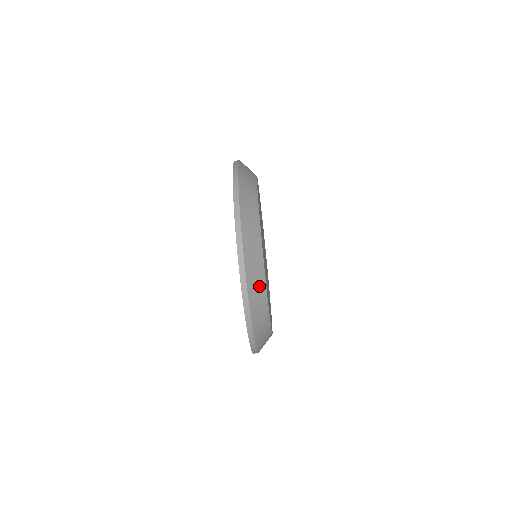
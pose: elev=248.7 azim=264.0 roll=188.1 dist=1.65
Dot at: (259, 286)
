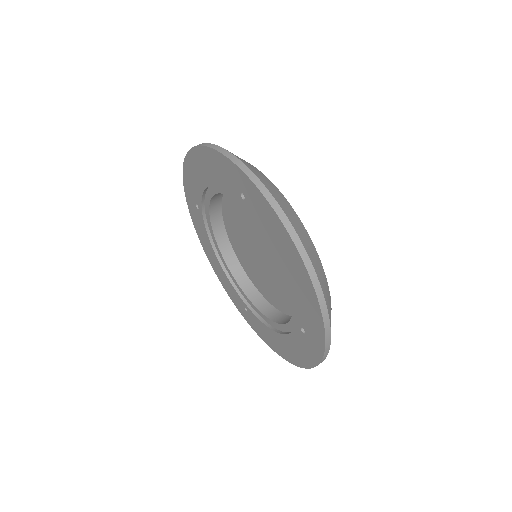
Dot at: (266, 180)
